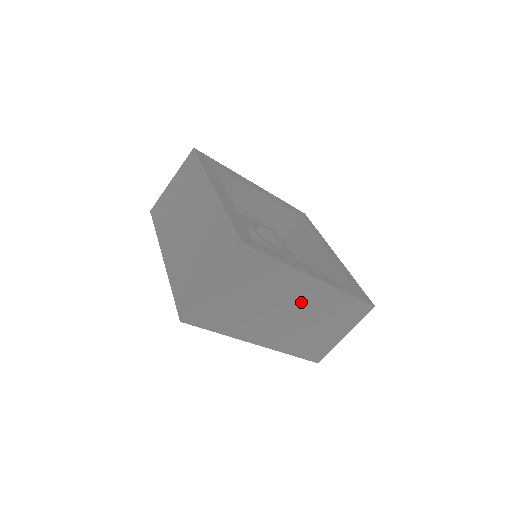
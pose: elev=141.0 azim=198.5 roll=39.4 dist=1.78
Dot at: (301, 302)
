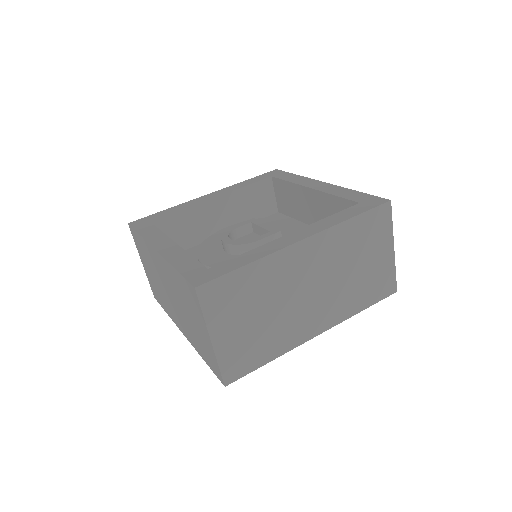
Dot at: (312, 270)
